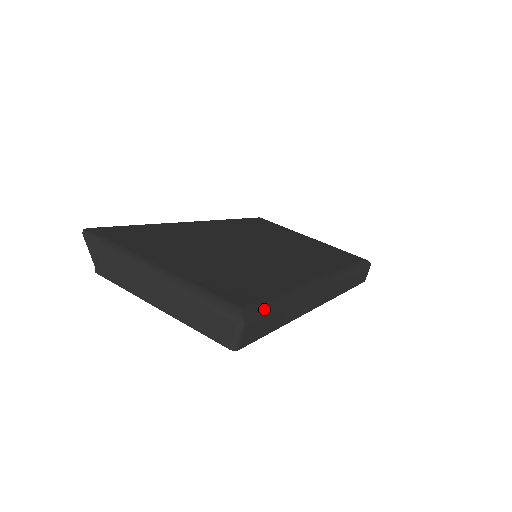
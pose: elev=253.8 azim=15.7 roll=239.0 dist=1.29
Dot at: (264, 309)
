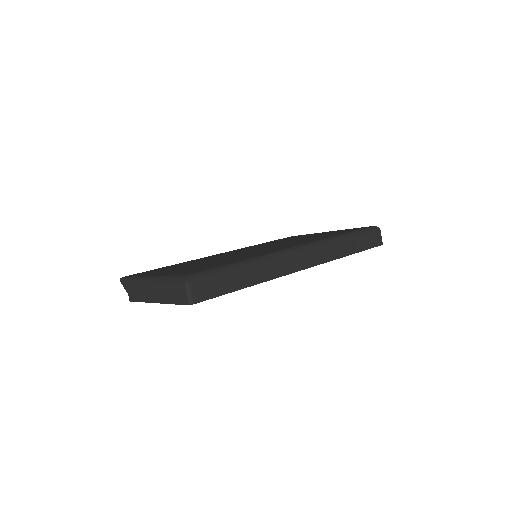
Dot at: (211, 273)
